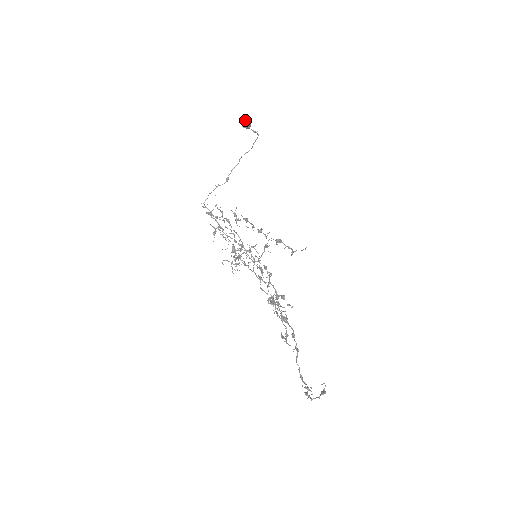
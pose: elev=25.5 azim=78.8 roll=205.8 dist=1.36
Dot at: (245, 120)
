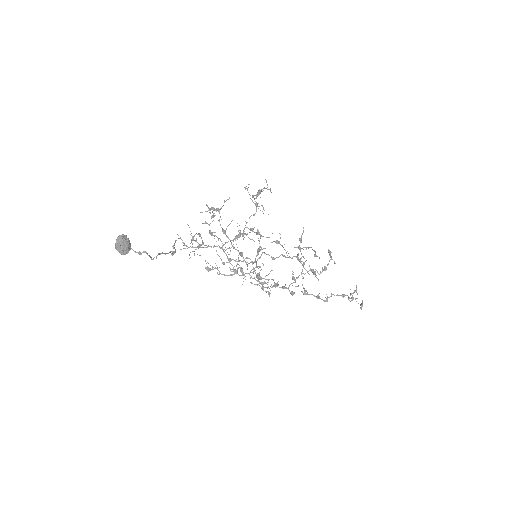
Dot at: (119, 252)
